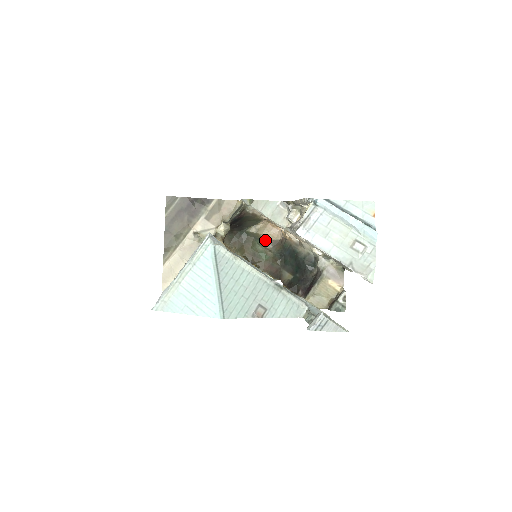
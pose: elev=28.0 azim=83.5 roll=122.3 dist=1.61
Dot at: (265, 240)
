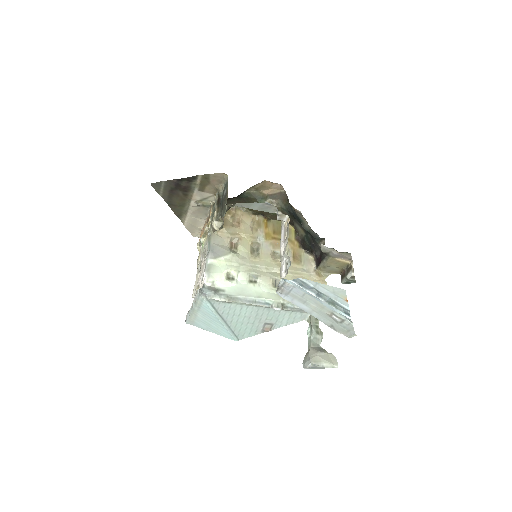
Dot at: (269, 195)
